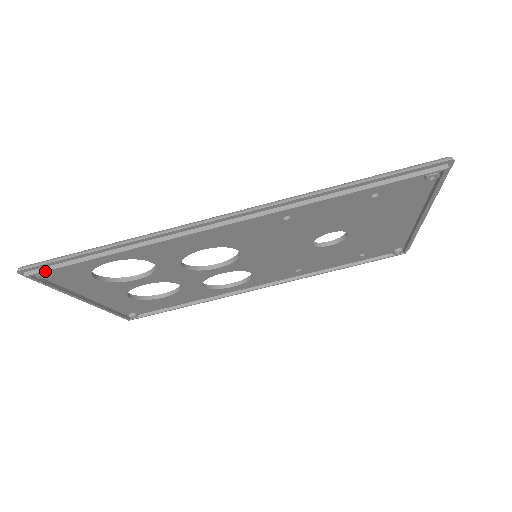
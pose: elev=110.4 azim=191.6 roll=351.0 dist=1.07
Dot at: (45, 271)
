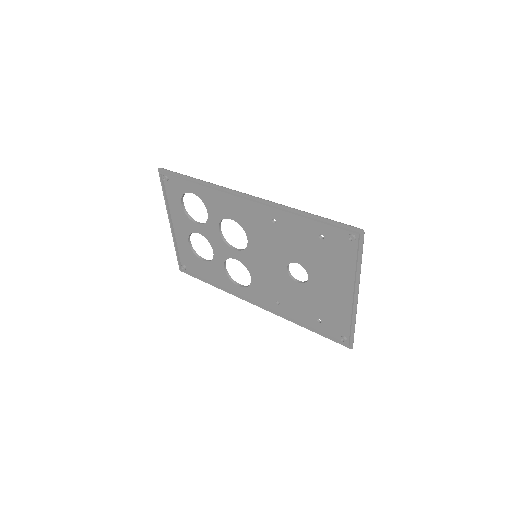
Dot at: (167, 174)
